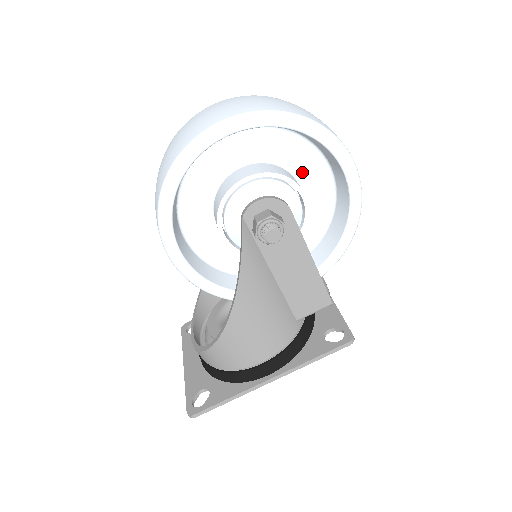
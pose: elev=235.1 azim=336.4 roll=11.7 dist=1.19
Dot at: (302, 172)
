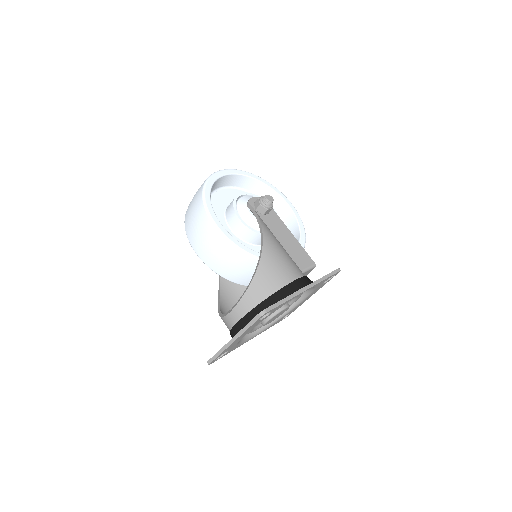
Dot at: occluded
